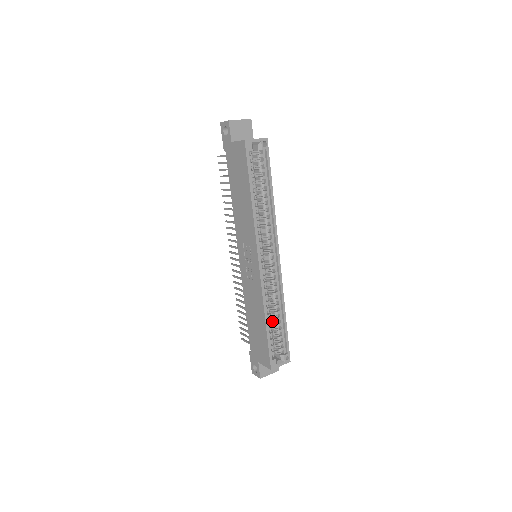
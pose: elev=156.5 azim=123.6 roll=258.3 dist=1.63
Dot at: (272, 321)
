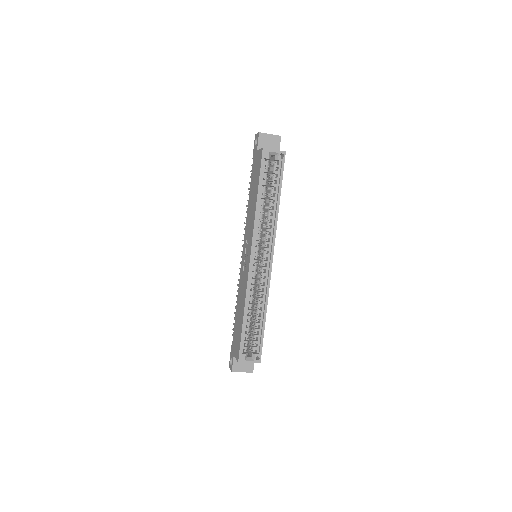
Dot at: occluded
